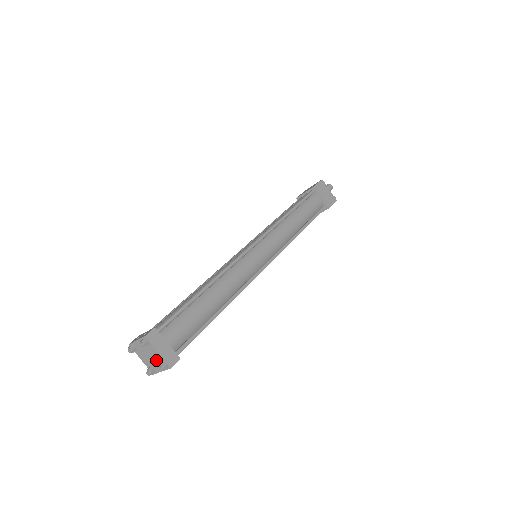
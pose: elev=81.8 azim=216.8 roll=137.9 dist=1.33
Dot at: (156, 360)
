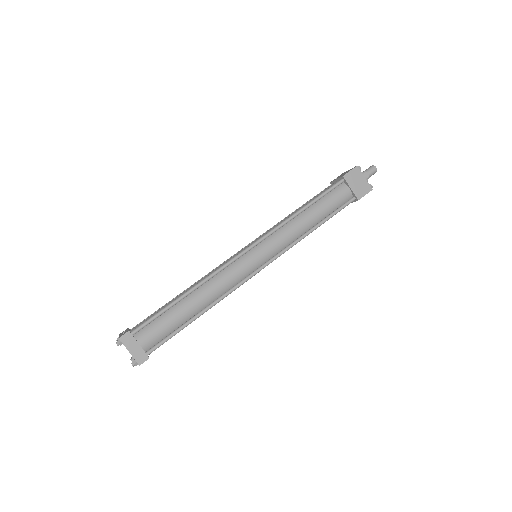
Dot at: occluded
